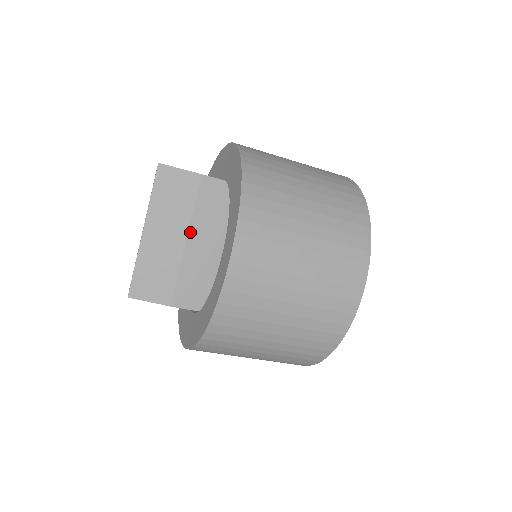
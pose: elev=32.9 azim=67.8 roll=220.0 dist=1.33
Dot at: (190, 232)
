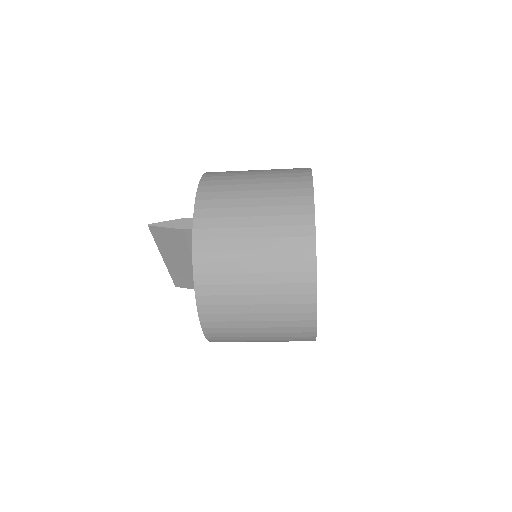
Dot at: occluded
